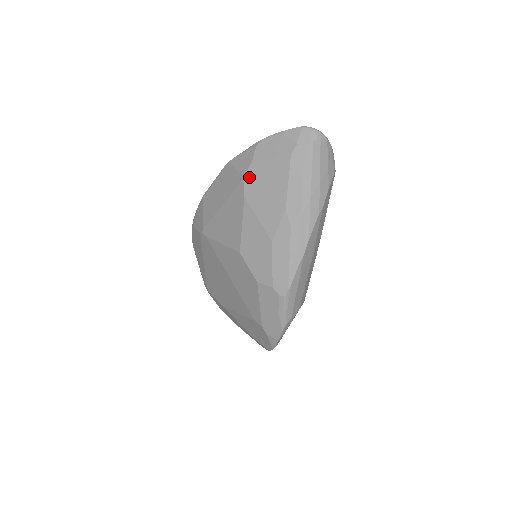
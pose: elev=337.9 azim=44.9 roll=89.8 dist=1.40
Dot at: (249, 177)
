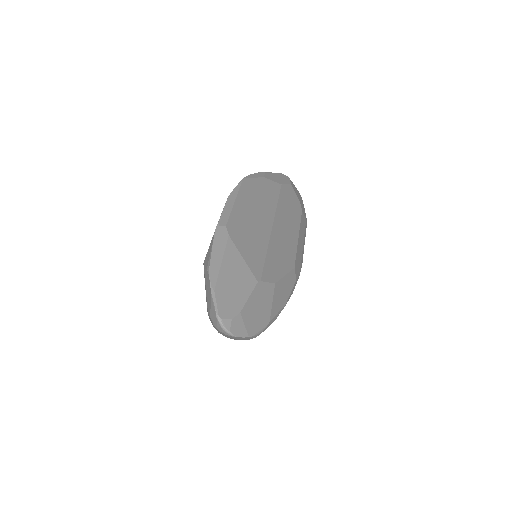
Dot at: occluded
